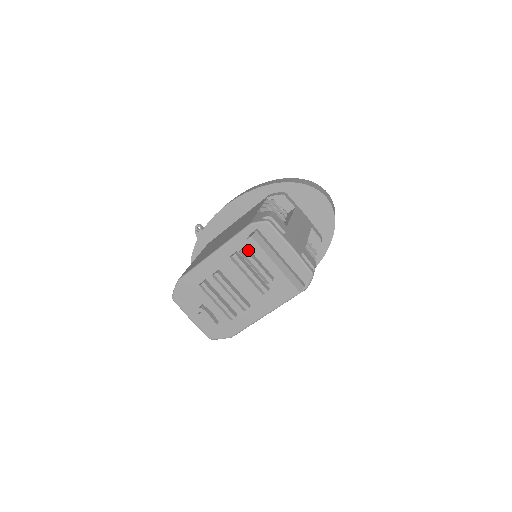
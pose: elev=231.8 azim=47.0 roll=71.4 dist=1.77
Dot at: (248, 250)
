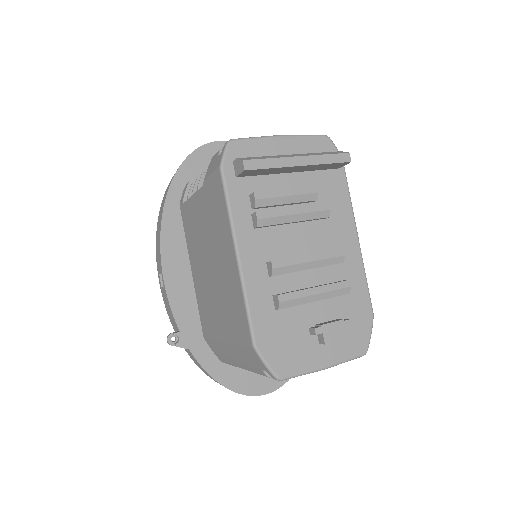
Dot at: (258, 193)
